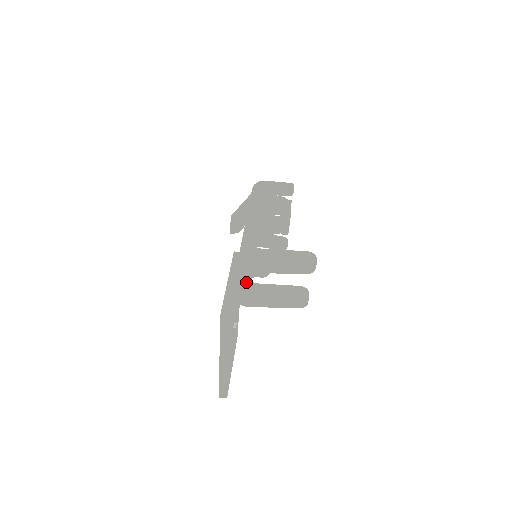
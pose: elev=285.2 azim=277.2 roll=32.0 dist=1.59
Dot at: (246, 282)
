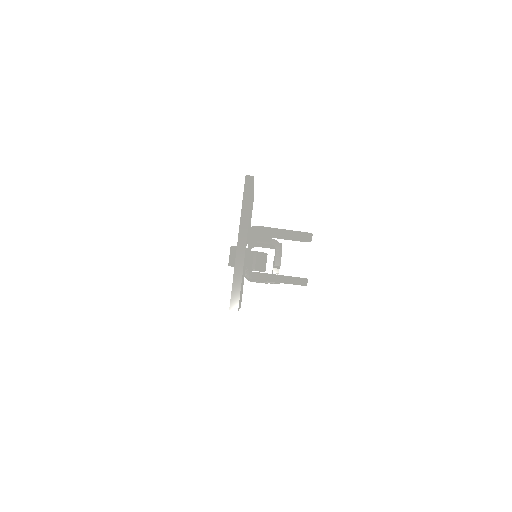
Dot at: occluded
